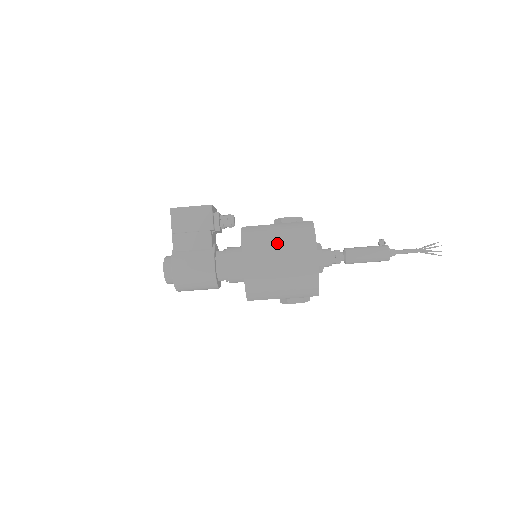
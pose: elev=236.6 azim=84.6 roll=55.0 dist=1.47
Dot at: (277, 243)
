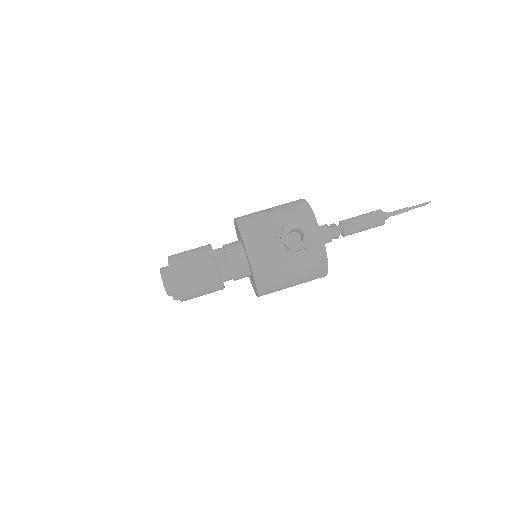
Dot at: occluded
